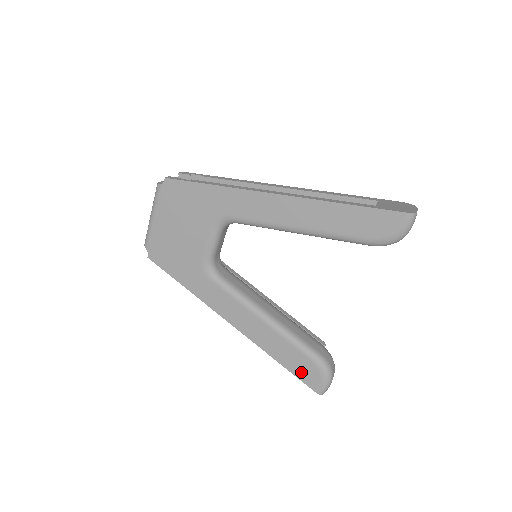
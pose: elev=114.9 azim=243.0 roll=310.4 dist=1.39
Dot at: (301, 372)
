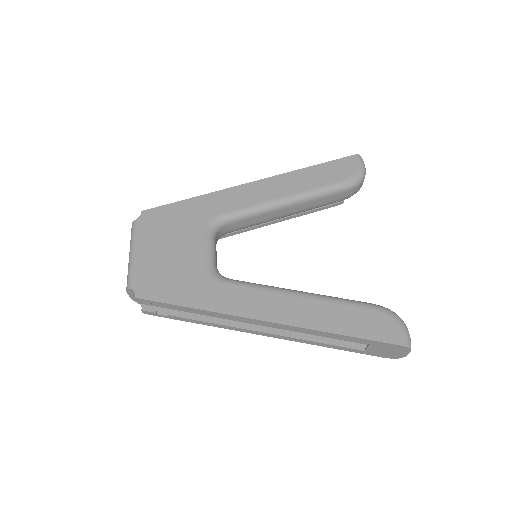
Dot at: (372, 330)
